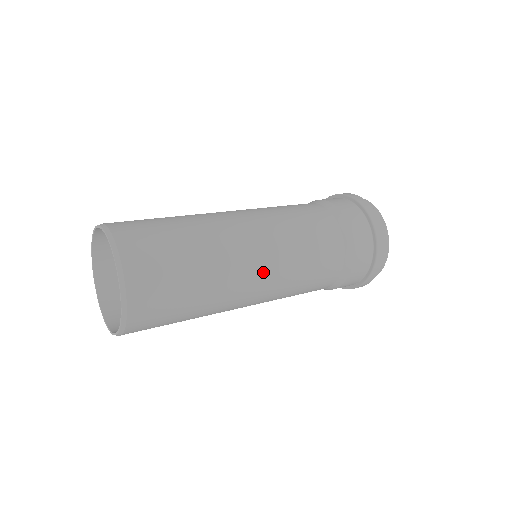
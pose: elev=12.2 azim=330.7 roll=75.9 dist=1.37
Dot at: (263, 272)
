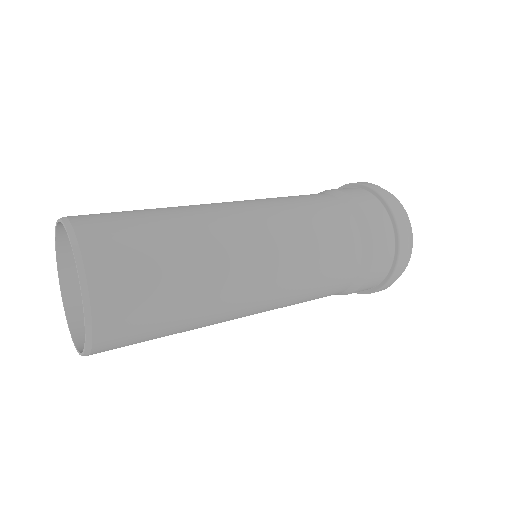
Dot at: (262, 295)
